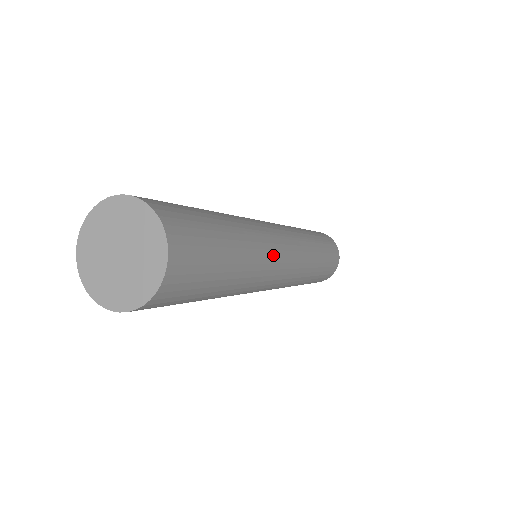
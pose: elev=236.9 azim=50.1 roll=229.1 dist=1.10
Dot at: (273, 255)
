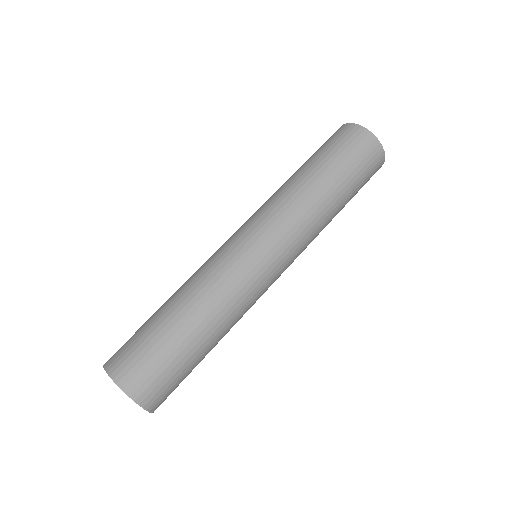
Dot at: (247, 288)
